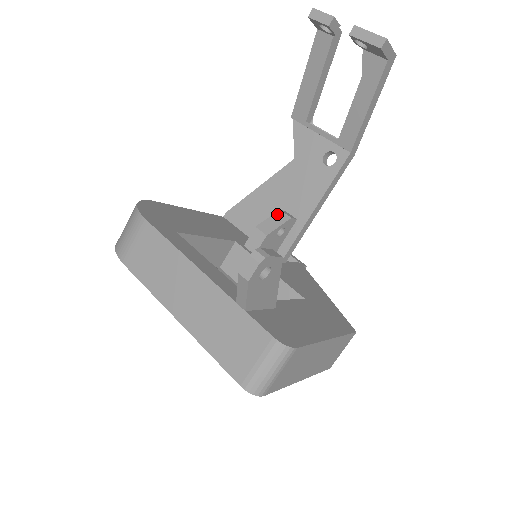
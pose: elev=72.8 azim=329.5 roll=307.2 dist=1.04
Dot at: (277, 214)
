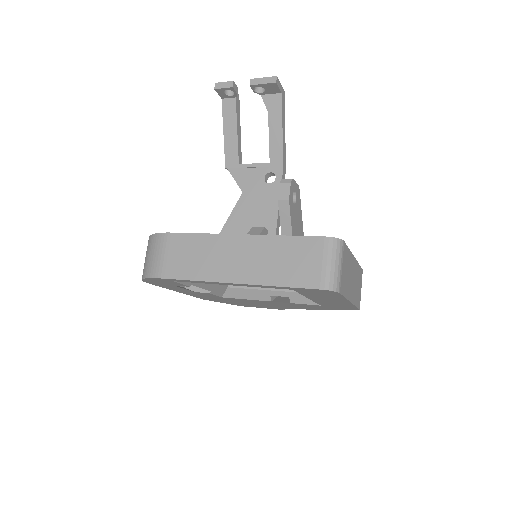
Dot at: (252, 230)
